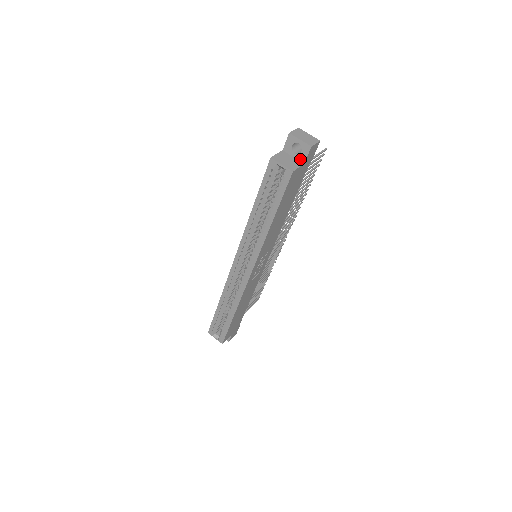
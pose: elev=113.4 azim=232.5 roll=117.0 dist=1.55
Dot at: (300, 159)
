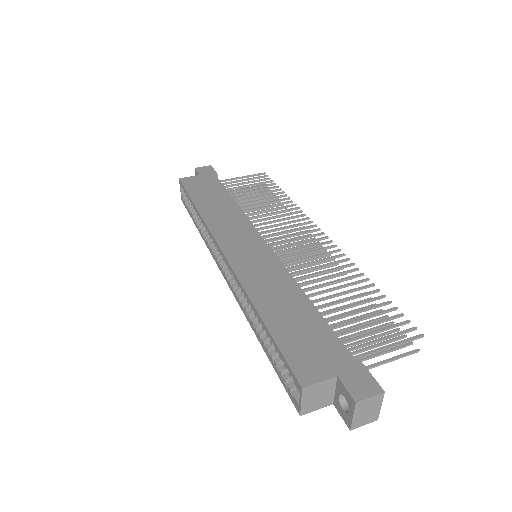
Dot at: (336, 401)
